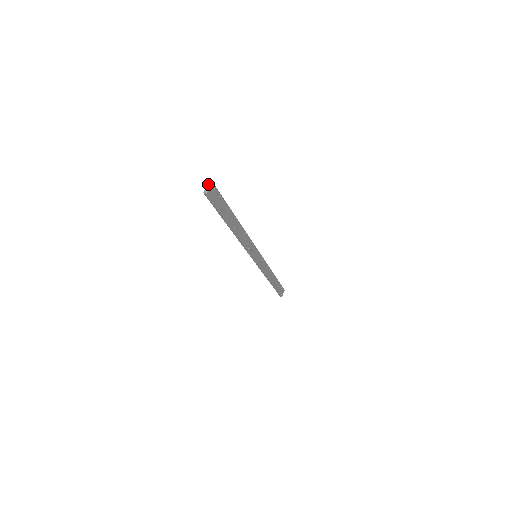
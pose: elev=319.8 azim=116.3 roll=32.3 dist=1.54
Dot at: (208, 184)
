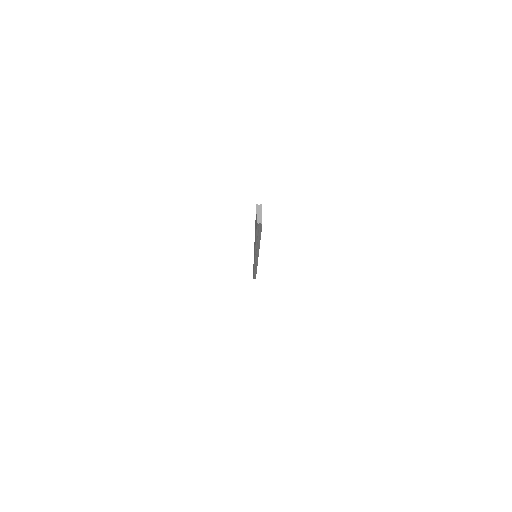
Dot at: (258, 209)
